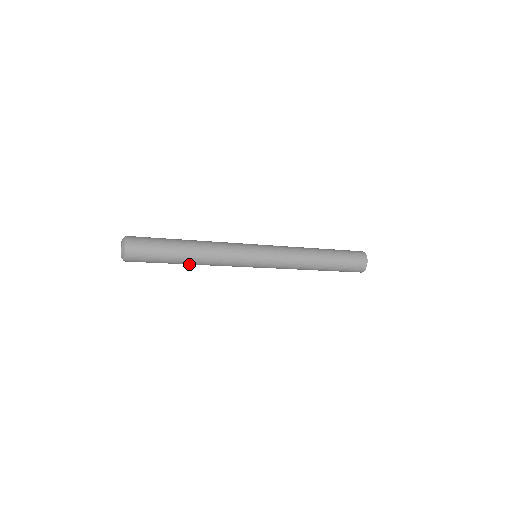
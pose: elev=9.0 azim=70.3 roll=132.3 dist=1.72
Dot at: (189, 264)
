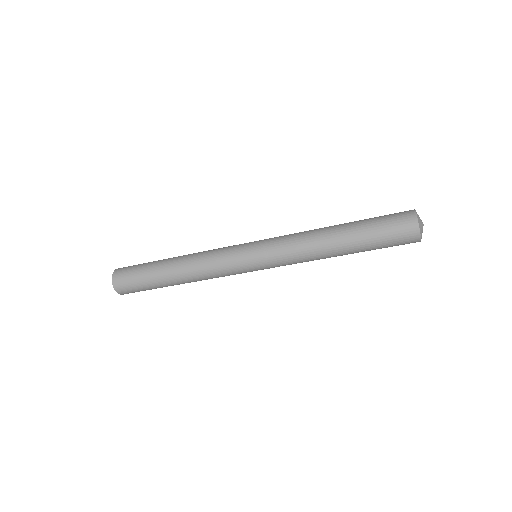
Dot at: (183, 283)
